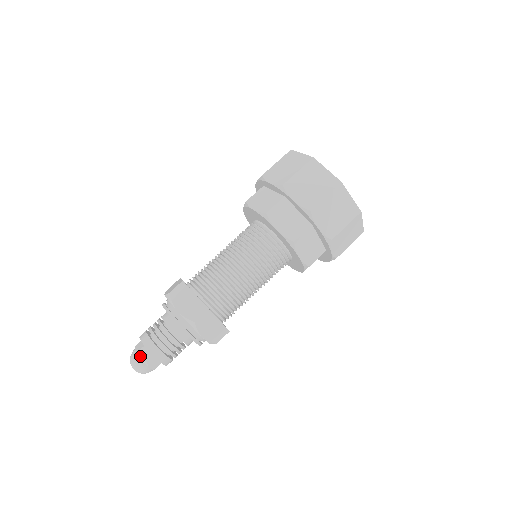
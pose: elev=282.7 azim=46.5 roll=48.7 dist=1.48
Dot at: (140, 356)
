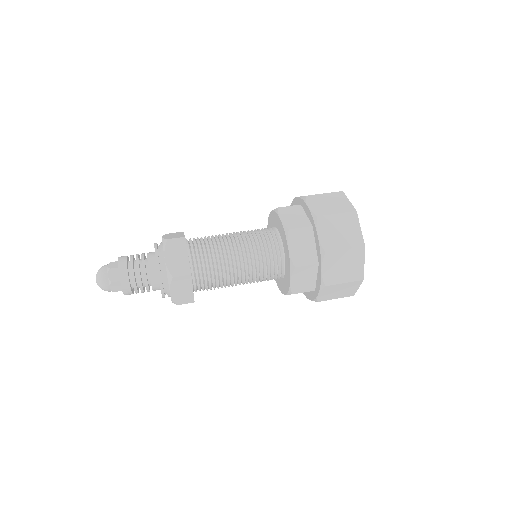
Dot at: (109, 273)
